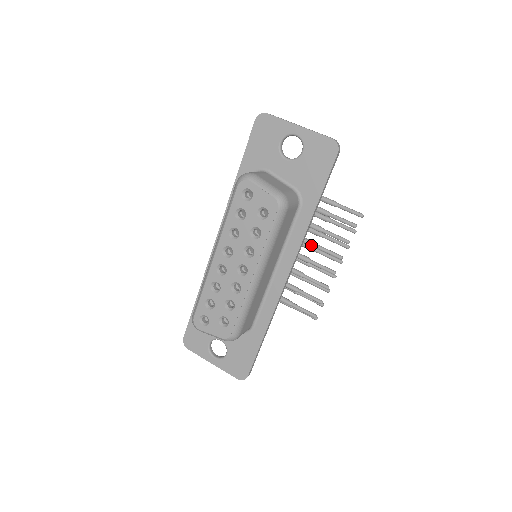
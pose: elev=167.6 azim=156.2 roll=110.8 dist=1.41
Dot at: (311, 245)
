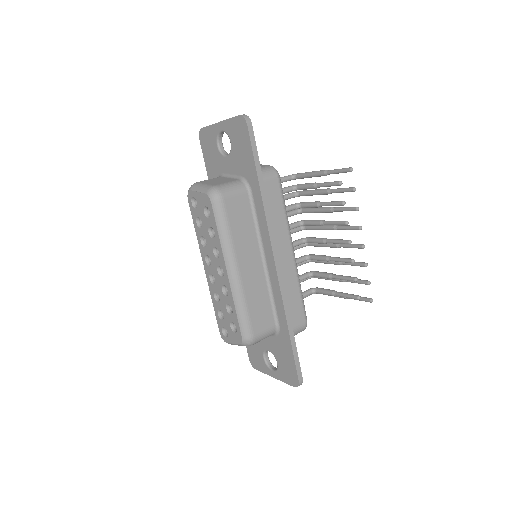
Dot at: (319, 224)
